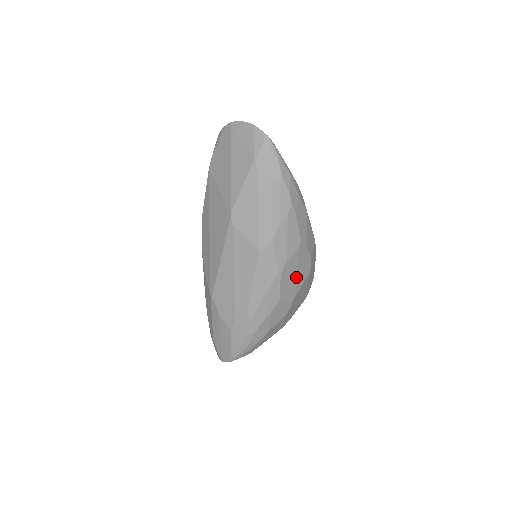
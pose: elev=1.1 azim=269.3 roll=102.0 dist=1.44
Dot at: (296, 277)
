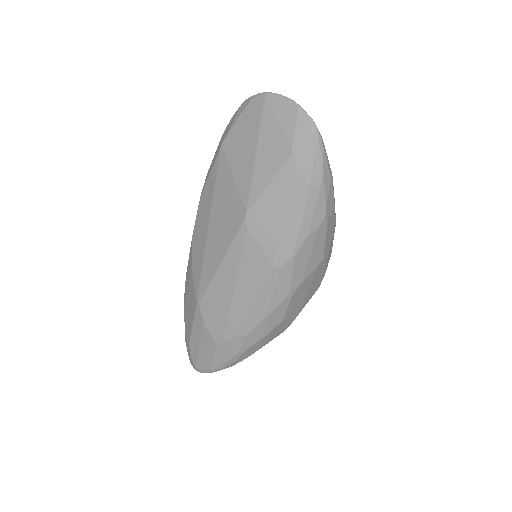
Dot at: (306, 295)
